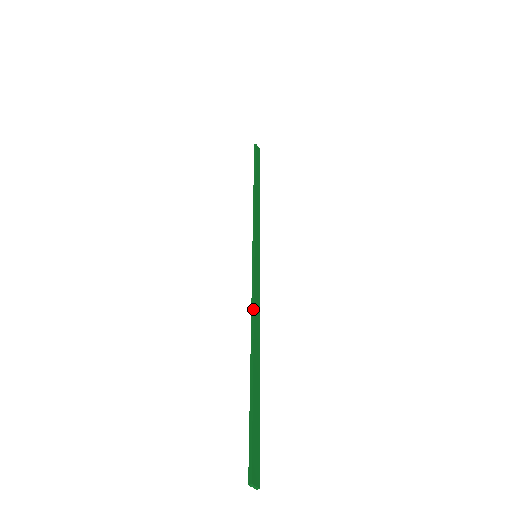
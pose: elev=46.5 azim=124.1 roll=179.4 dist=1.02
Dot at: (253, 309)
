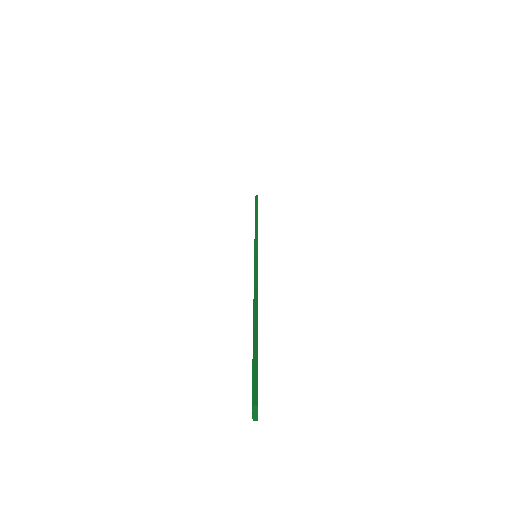
Dot at: (257, 284)
